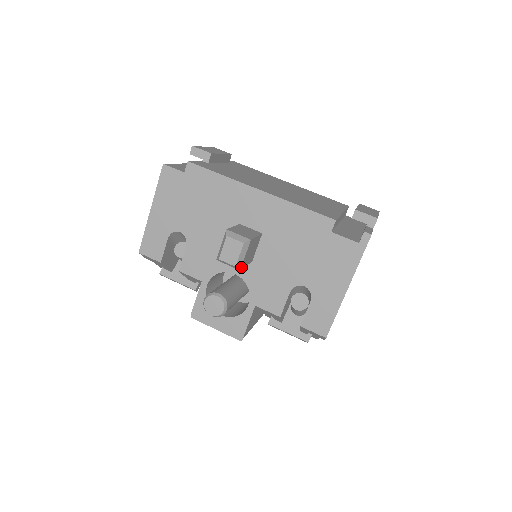
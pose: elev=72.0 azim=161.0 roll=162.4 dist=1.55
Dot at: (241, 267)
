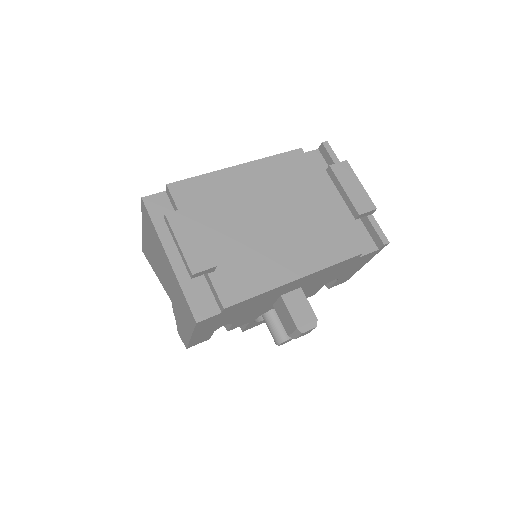
Dot at: occluded
